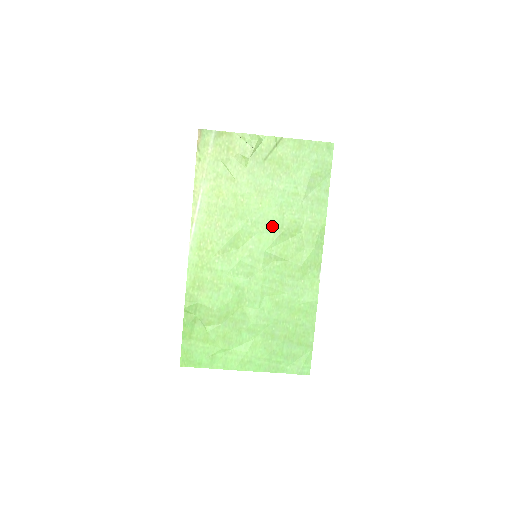
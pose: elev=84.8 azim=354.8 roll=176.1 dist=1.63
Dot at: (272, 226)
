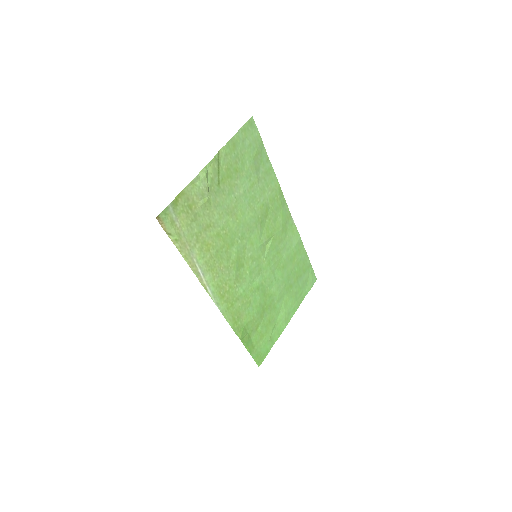
Dot at: (253, 225)
